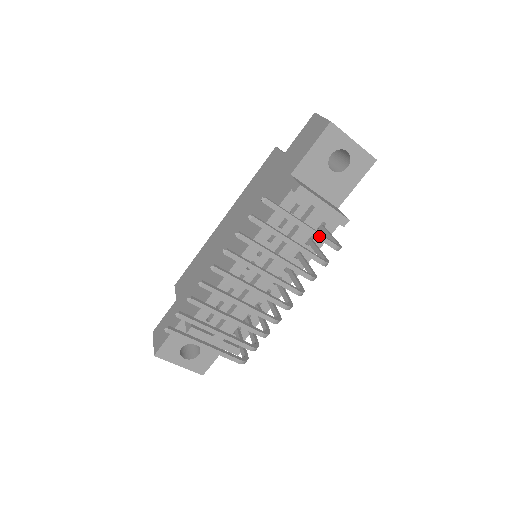
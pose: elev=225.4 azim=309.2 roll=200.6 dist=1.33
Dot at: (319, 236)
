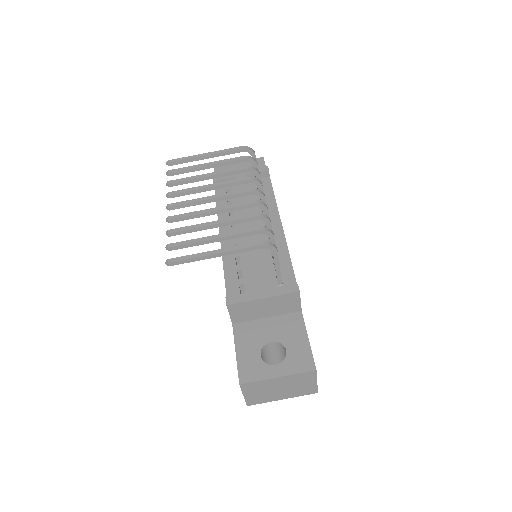
Dot at: (224, 151)
